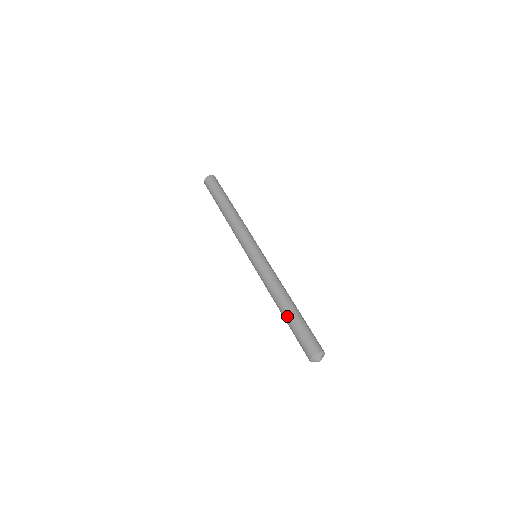
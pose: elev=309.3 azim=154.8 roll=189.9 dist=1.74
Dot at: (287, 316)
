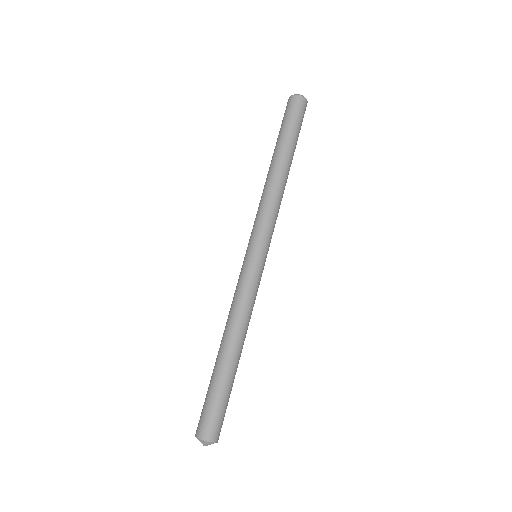
Dot at: occluded
